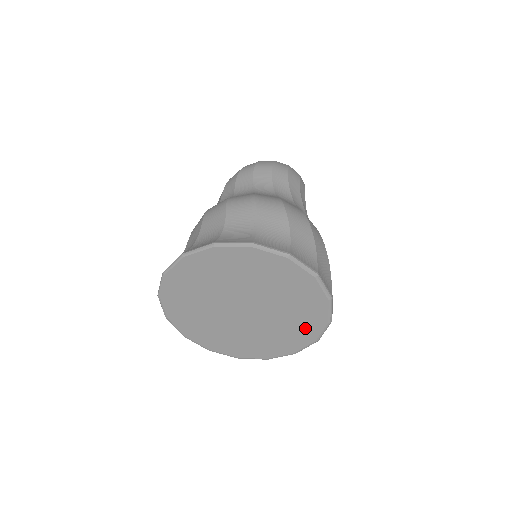
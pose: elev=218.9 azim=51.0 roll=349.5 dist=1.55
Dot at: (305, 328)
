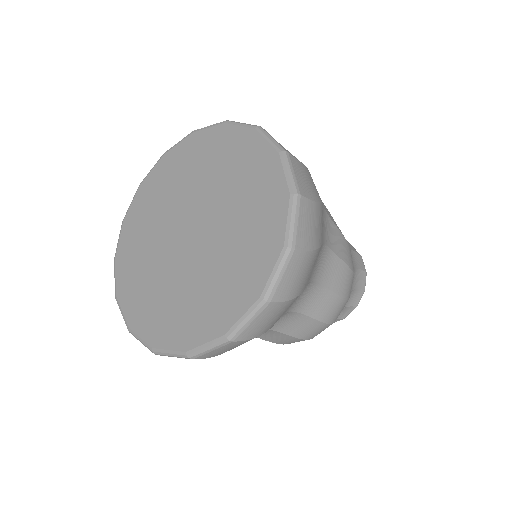
Dot at: (263, 188)
